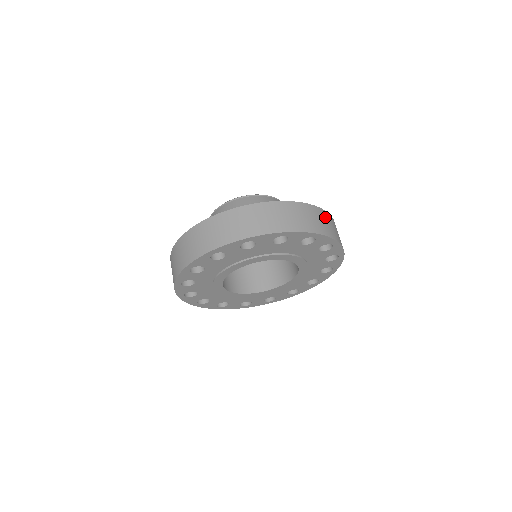
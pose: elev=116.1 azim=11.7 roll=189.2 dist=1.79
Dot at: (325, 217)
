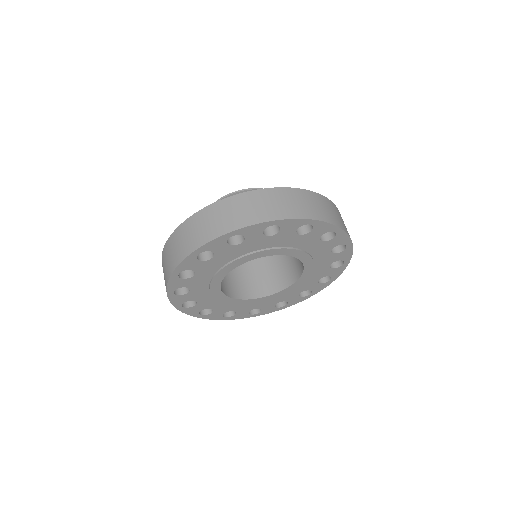
Dot at: (249, 200)
